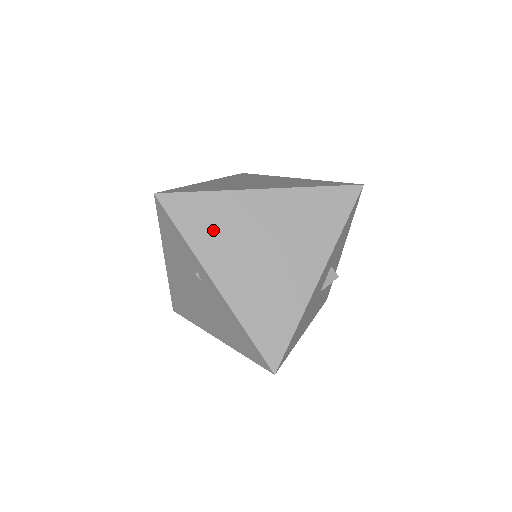
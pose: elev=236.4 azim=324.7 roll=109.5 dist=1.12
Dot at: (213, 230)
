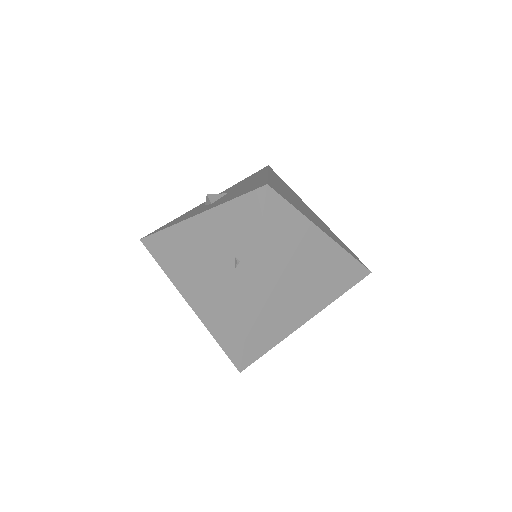
Dot at: (281, 243)
